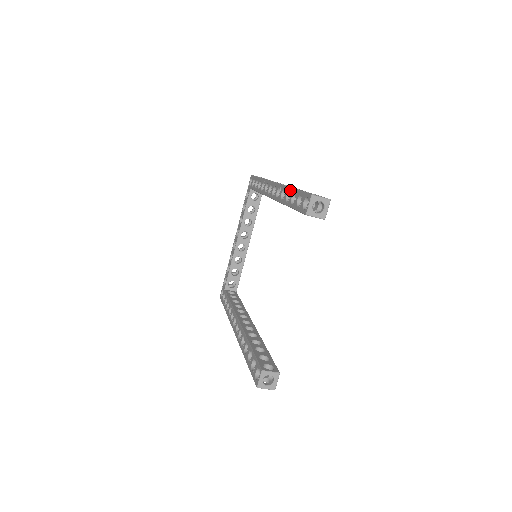
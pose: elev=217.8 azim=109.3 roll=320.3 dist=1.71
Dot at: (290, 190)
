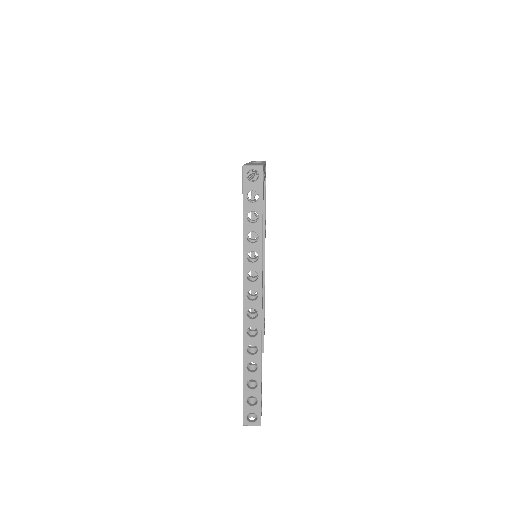
Dot at: (243, 368)
